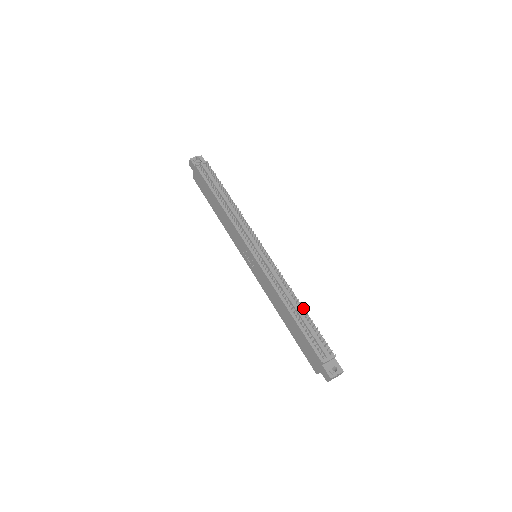
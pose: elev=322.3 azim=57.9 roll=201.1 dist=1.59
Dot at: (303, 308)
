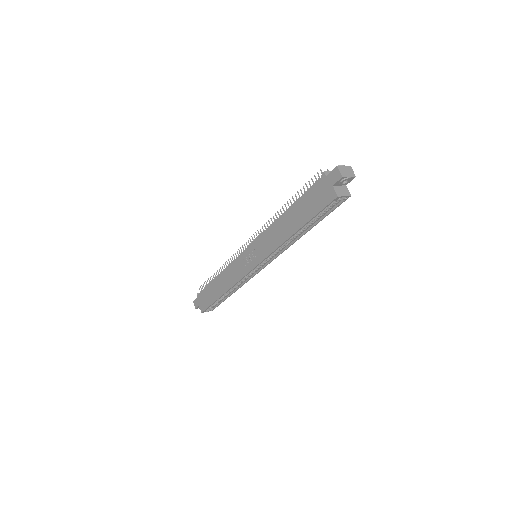
Dot at: occluded
